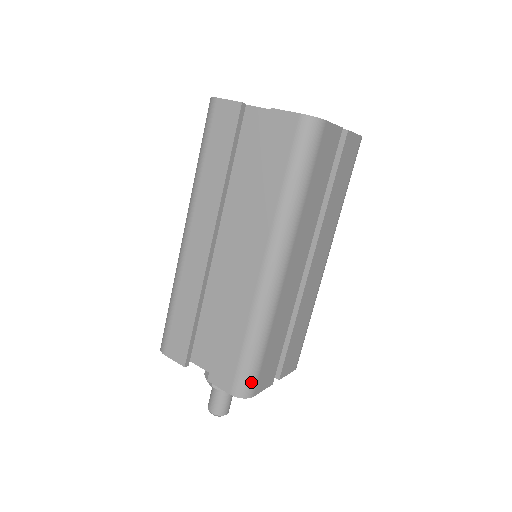
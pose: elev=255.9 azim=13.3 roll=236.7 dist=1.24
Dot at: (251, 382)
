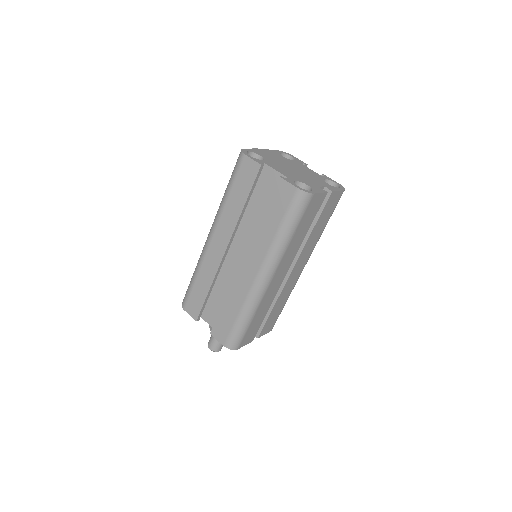
Dot at: (238, 341)
